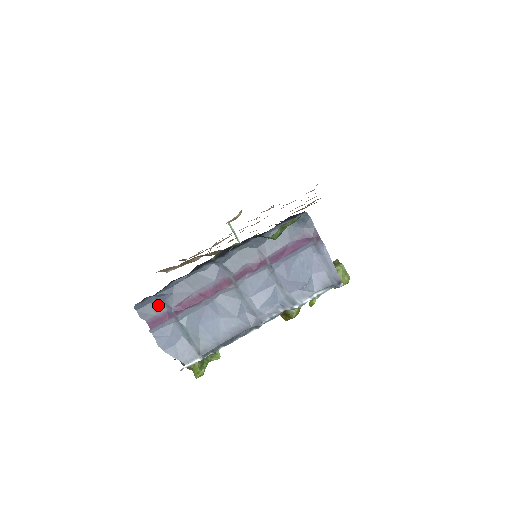
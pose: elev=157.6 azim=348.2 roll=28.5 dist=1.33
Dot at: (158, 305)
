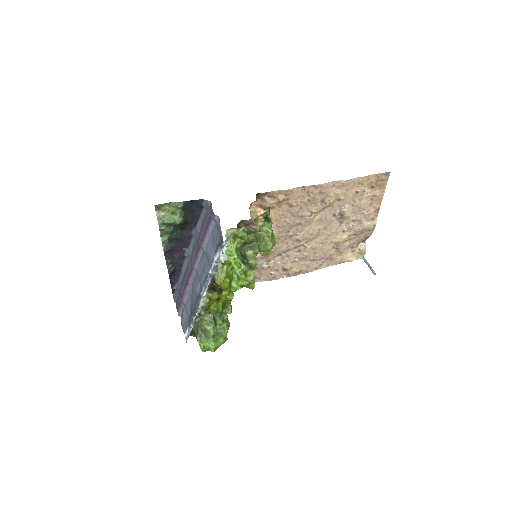
Dot at: (179, 296)
